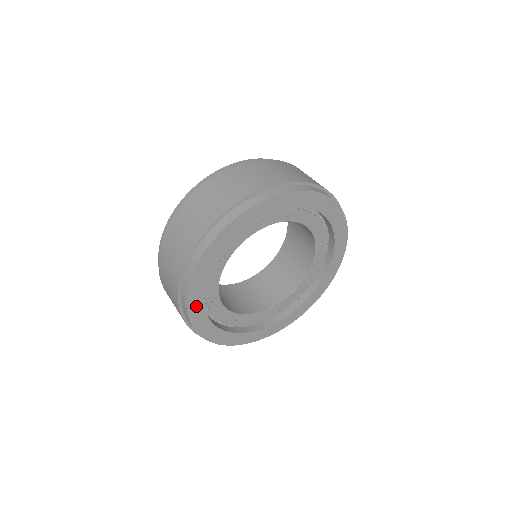
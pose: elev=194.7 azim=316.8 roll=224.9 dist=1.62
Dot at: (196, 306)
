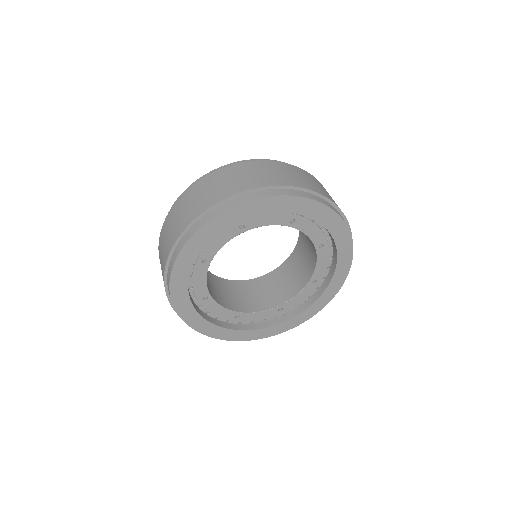
Dot at: (191, 251)
